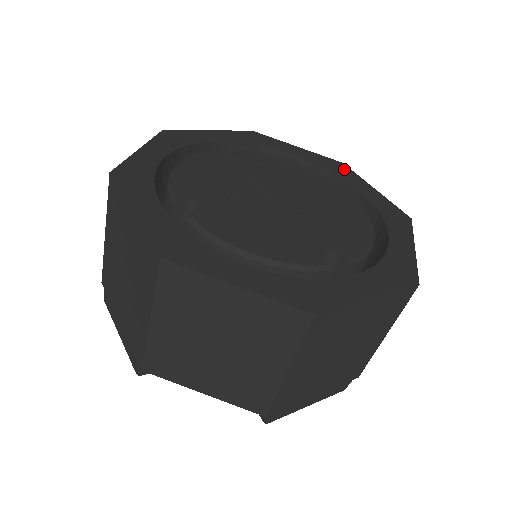
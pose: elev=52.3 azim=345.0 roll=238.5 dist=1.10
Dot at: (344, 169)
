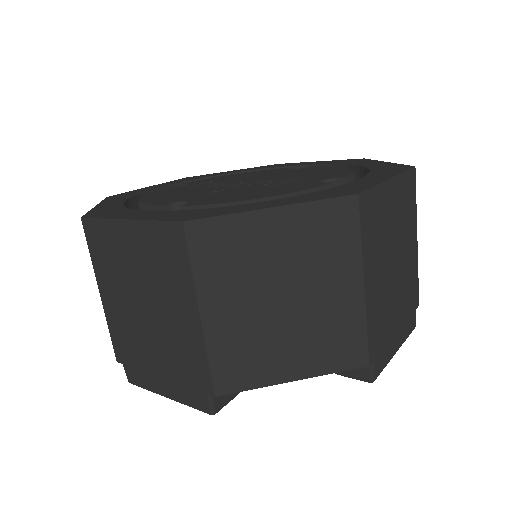
Dot at: (282, 164)
